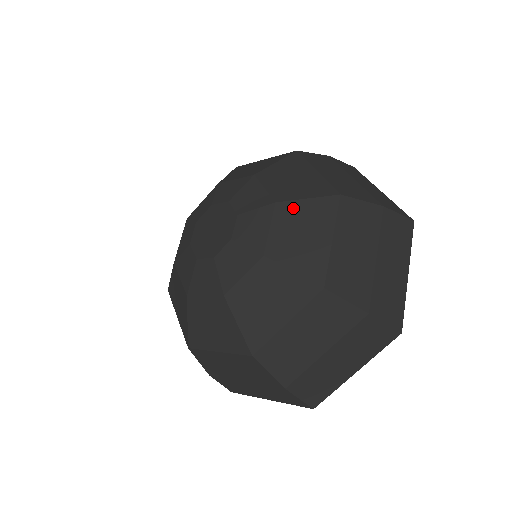
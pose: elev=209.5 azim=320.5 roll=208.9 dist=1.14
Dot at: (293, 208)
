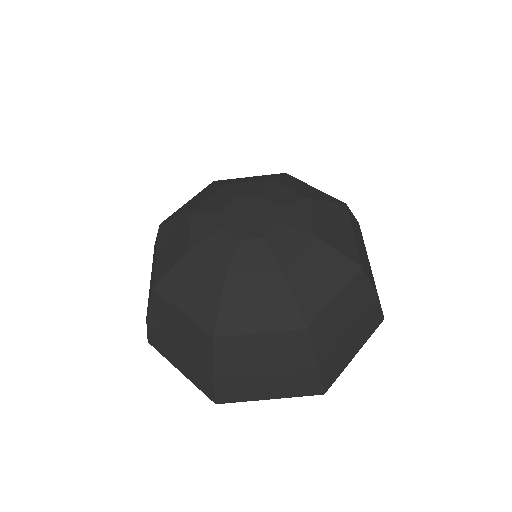
Dot at: (322, 206)
